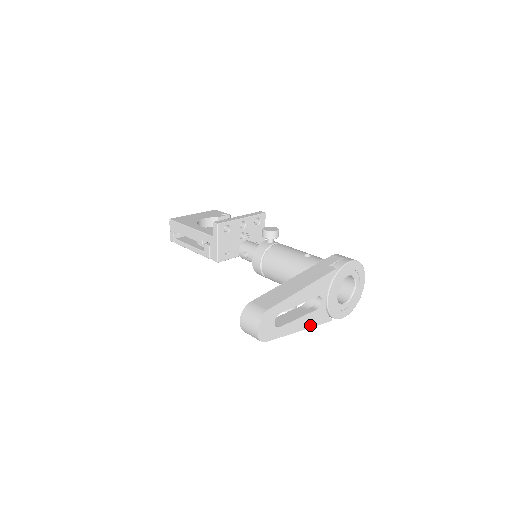
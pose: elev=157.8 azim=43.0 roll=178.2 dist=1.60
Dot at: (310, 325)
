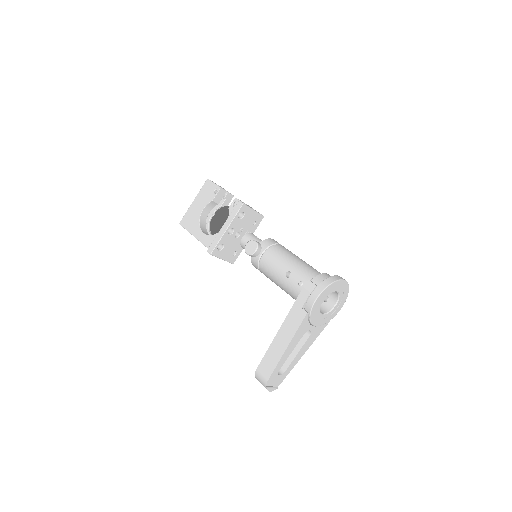
Dot at: (311, 343)
